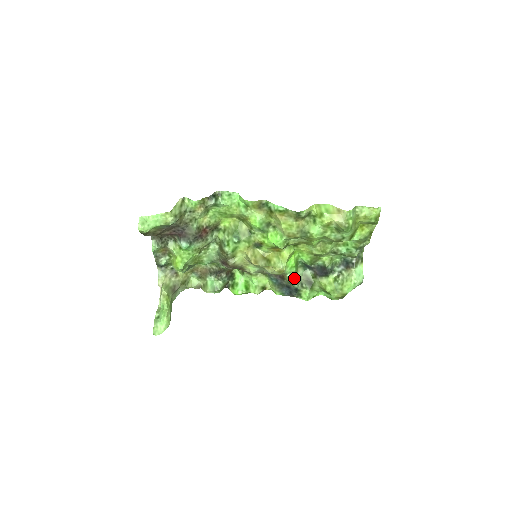
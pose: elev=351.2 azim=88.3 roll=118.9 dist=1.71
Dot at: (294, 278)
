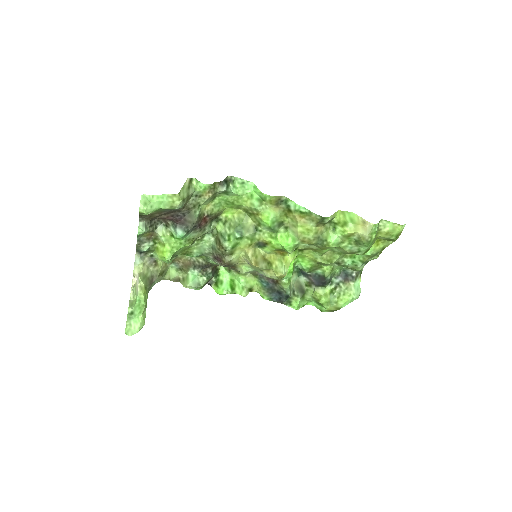
Dot at: (289, 284)
